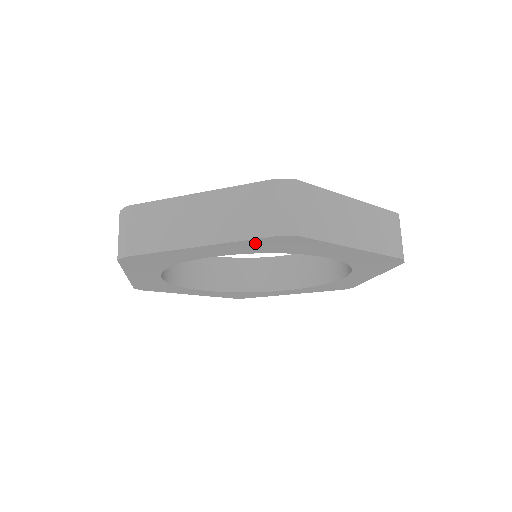
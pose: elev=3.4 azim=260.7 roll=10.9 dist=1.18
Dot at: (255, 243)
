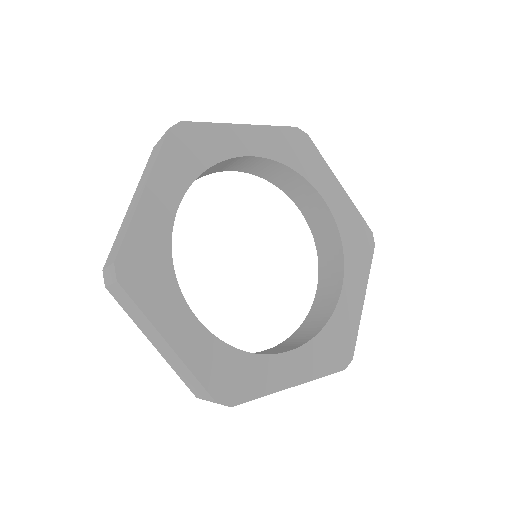
Dot at: (281, 136)
